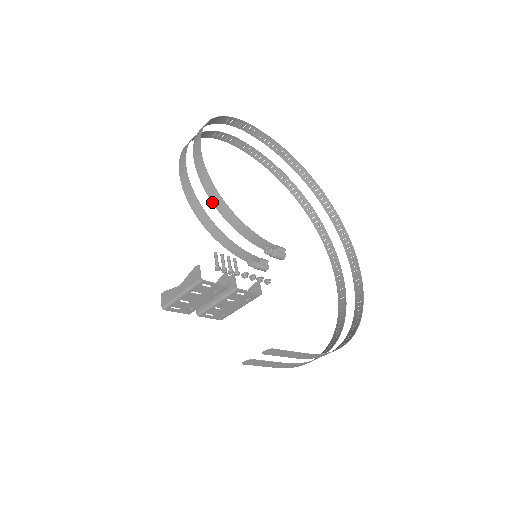
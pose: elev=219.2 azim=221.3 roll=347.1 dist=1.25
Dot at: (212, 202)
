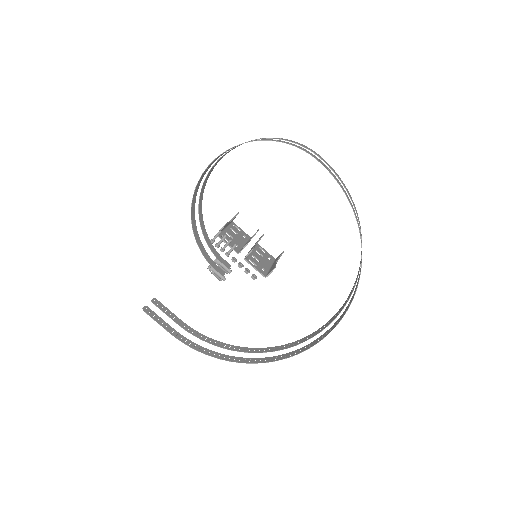
Dot at: (194, 208)
